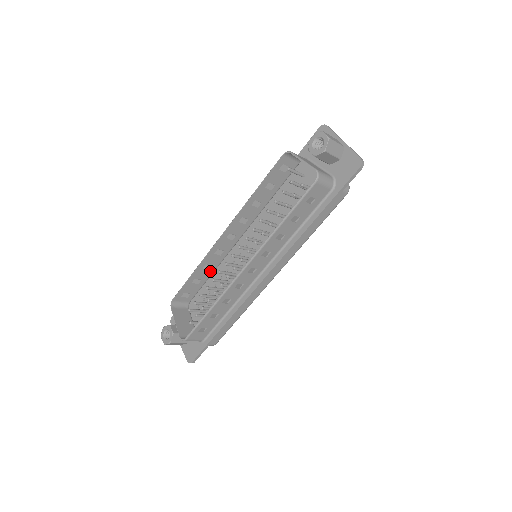
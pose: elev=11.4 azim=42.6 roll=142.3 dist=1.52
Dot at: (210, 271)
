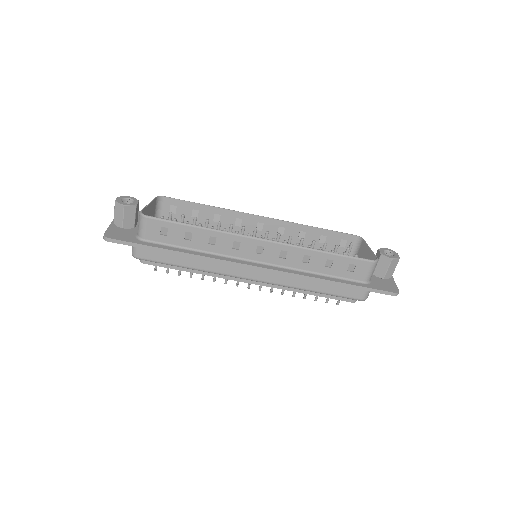
Dot at: (210, 224)
